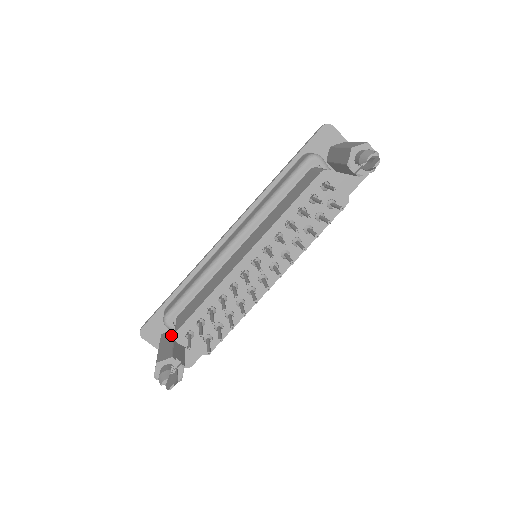
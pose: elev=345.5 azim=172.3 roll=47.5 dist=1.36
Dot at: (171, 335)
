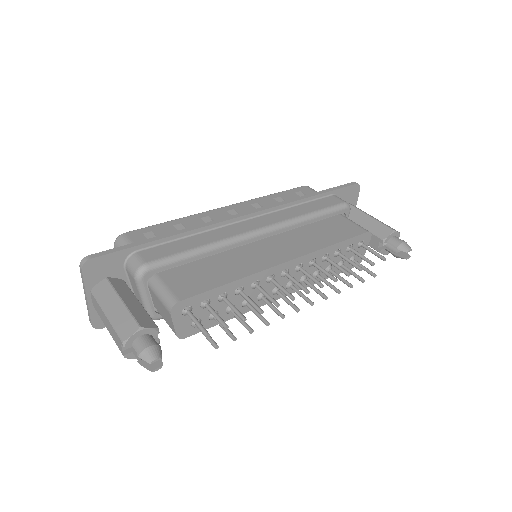
Dot at: (127, 288)
